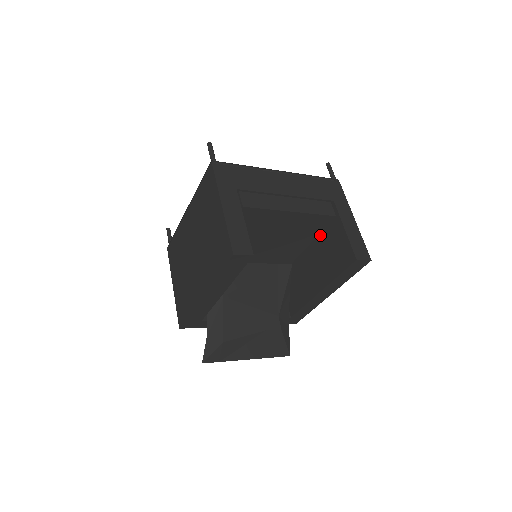
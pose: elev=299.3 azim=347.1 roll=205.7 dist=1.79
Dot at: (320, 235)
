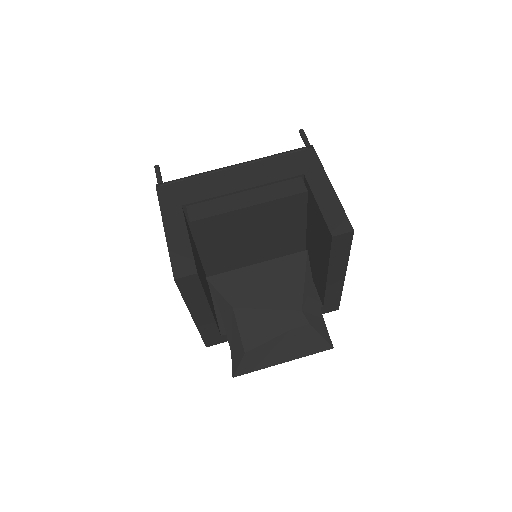
Dot at: (309, 214)
